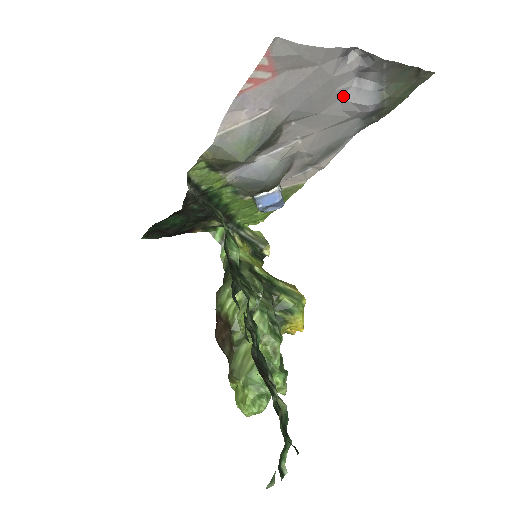
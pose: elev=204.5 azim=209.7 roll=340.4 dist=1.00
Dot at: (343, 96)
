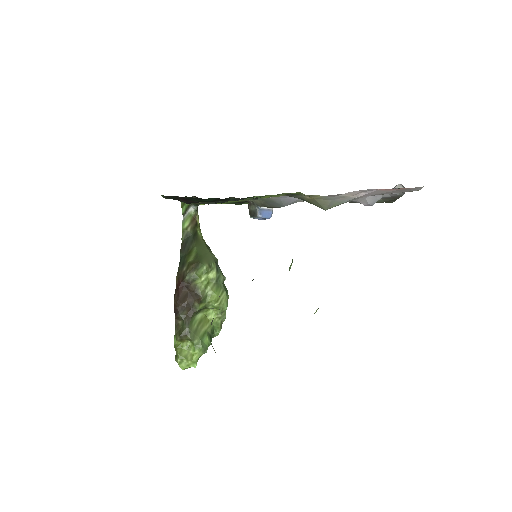
Dot at: occluded
